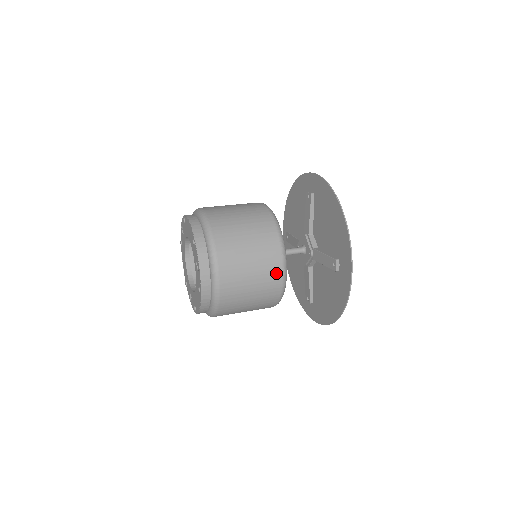
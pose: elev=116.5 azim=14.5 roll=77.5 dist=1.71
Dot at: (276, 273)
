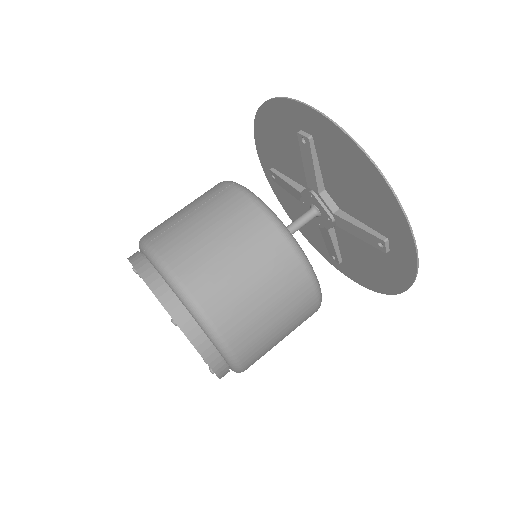
Dot at: (308, 301)
